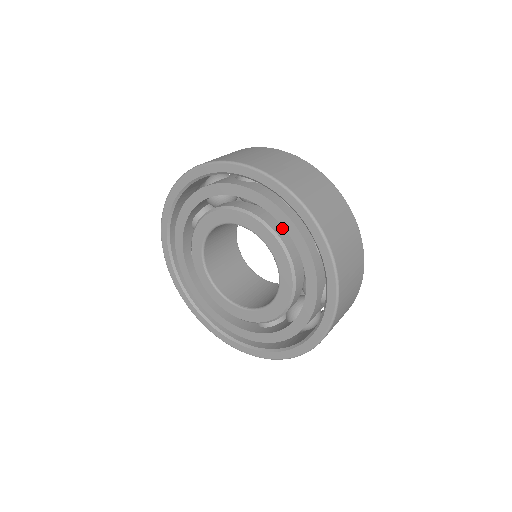
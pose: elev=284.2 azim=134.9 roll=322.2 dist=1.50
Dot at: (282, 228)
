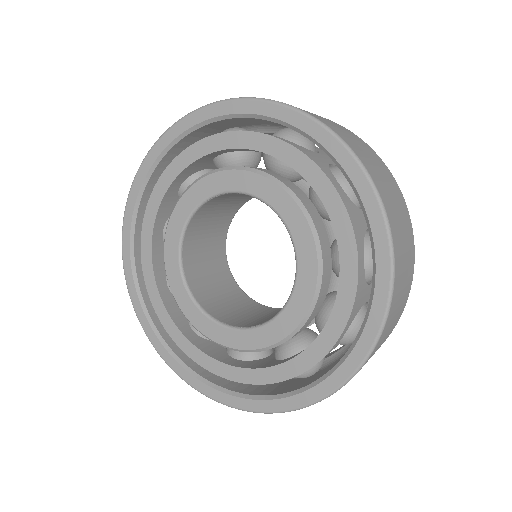
Dot at: (283, 178)
